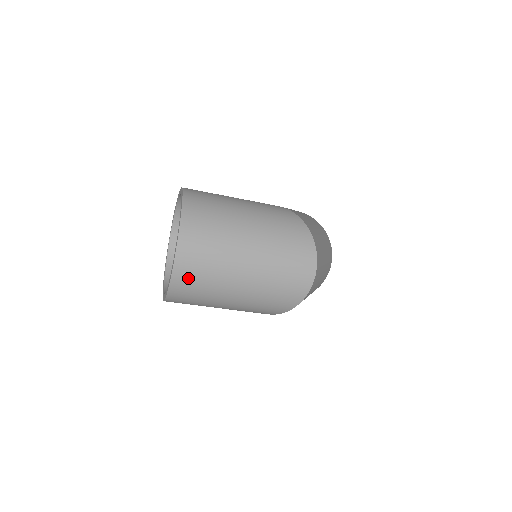
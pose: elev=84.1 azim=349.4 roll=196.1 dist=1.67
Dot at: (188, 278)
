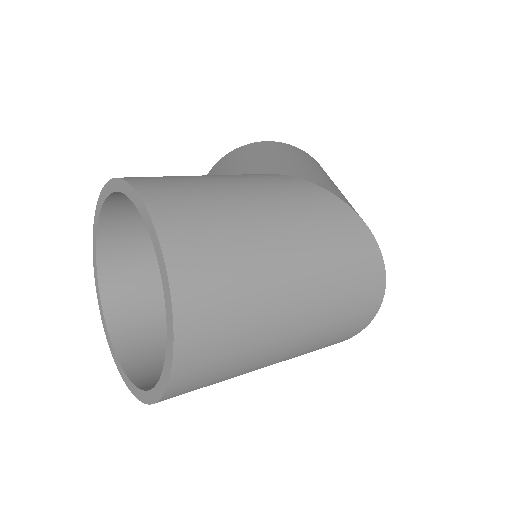
Dot at: (195, 382)
